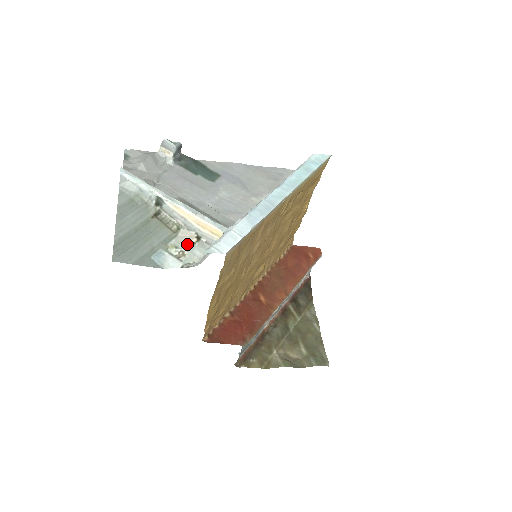
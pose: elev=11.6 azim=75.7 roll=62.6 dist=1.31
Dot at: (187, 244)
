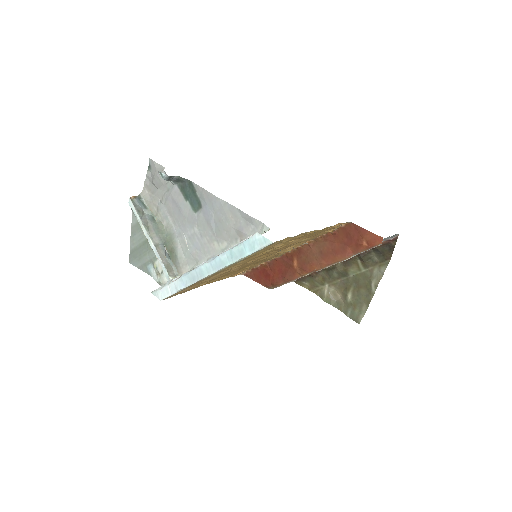
Dot at: occluded
